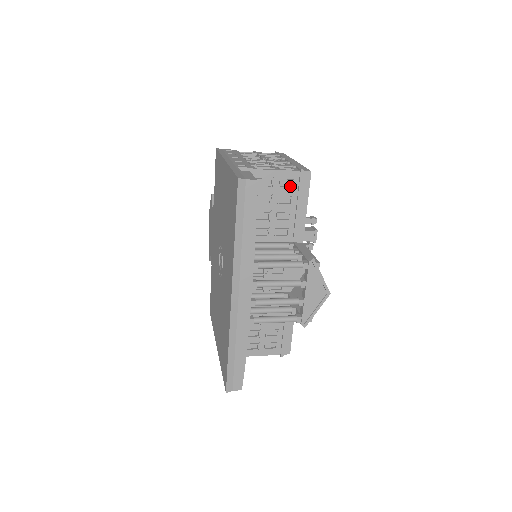
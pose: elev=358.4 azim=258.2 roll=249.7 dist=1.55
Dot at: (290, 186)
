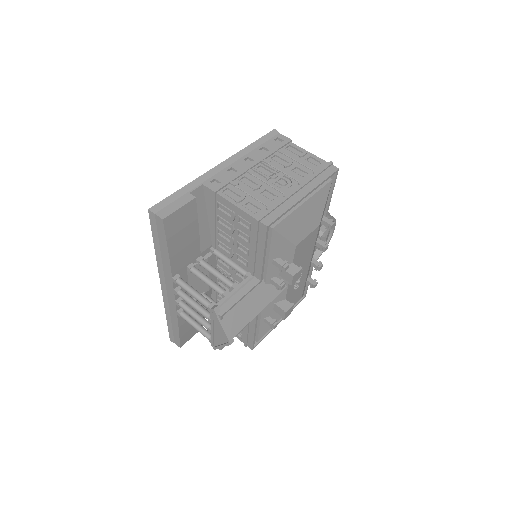
Dot at: (249, 227)
